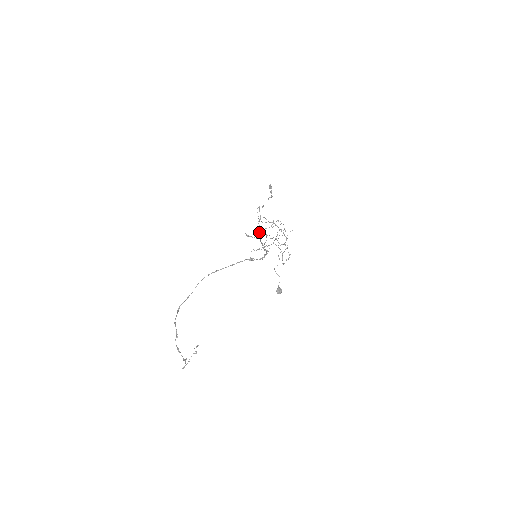
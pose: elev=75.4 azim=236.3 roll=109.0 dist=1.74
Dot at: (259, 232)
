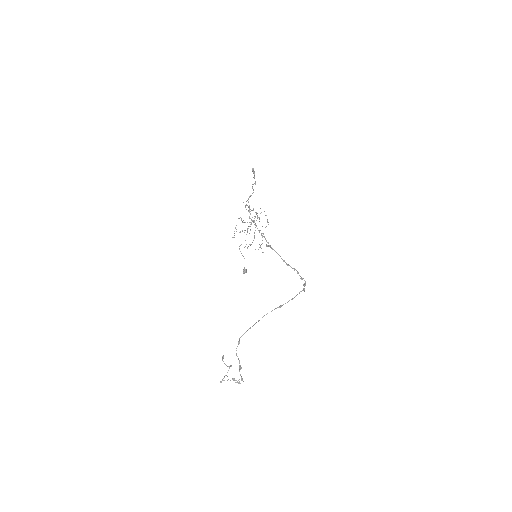
Dot at: (259, 232)
